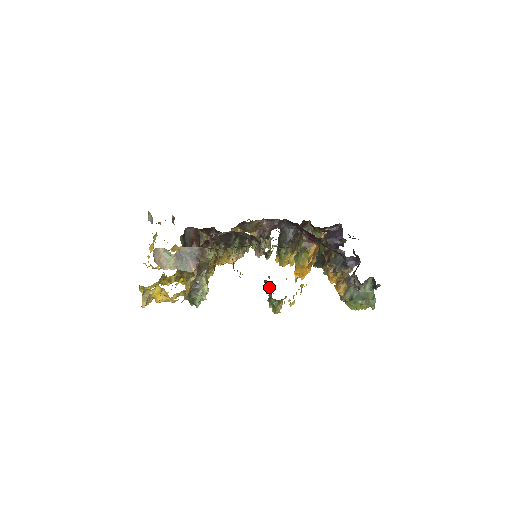
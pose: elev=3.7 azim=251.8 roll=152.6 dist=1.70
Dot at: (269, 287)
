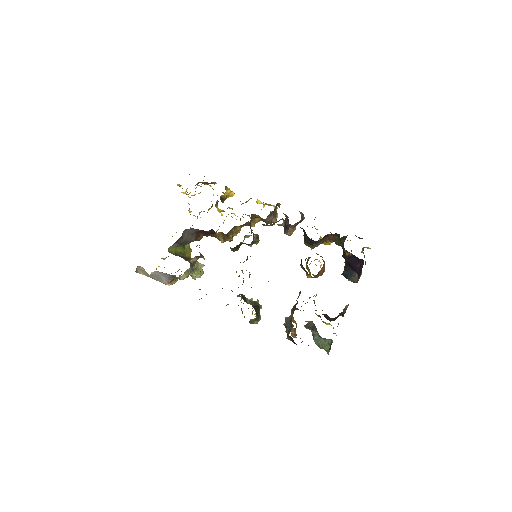
Dot at: occluded
